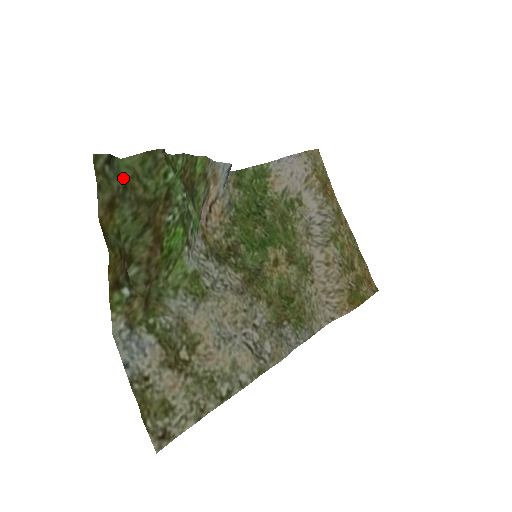
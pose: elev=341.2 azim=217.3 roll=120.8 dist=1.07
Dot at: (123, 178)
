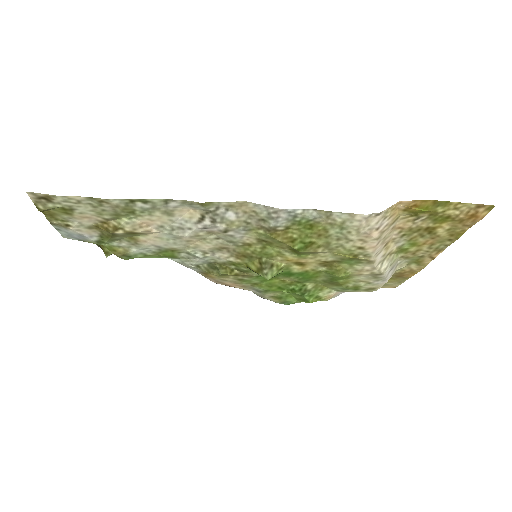
Dot at: occluded
